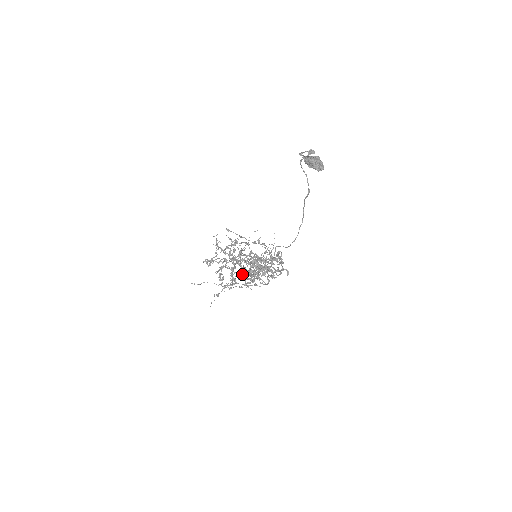
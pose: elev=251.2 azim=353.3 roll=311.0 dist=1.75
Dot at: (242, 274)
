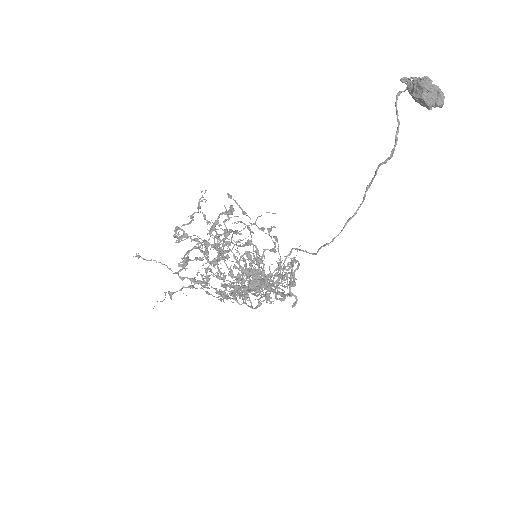
Dot at: (219, 269)
